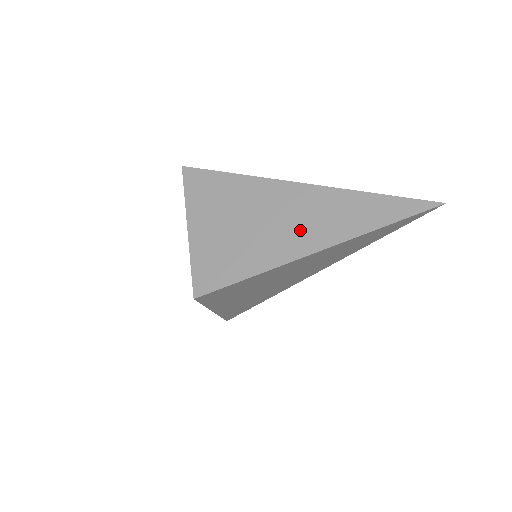
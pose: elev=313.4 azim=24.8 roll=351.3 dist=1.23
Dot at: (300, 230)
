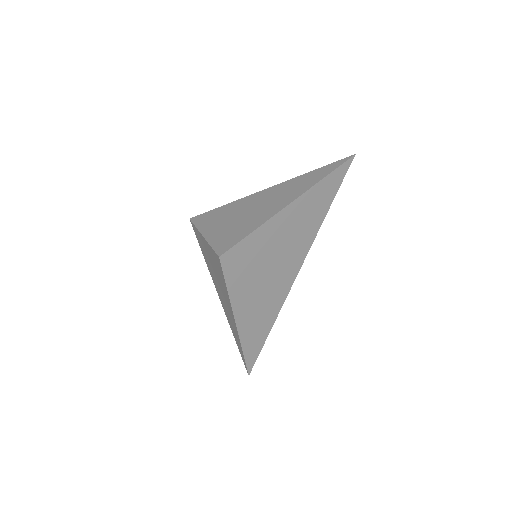
Dot at: (278, 200)
